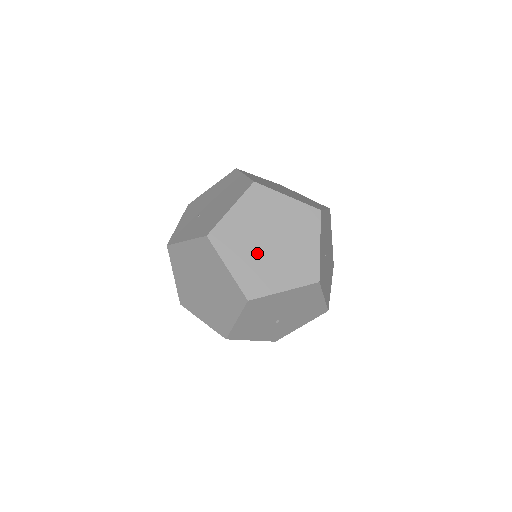
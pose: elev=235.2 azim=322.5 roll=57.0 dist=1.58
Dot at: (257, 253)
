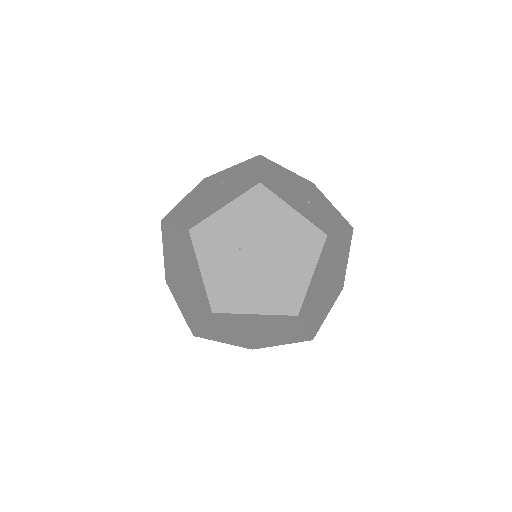
Dot at: (235, 331)
